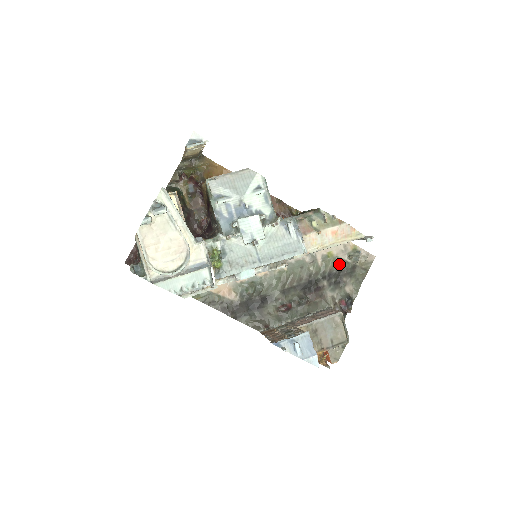
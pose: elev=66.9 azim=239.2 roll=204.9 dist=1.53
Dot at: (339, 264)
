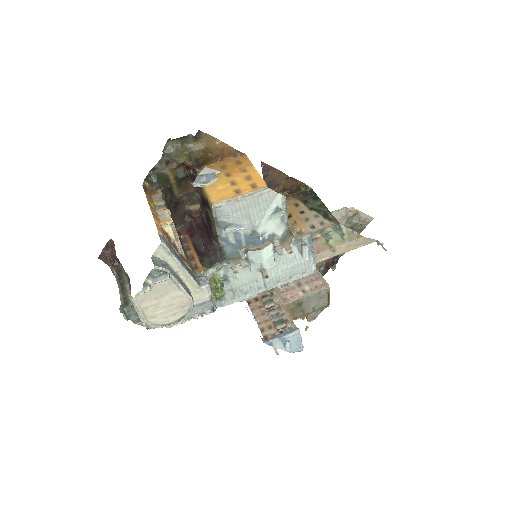
Dot at: occluded
